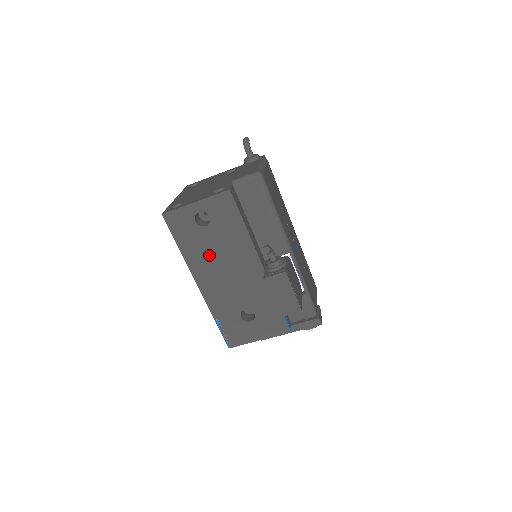
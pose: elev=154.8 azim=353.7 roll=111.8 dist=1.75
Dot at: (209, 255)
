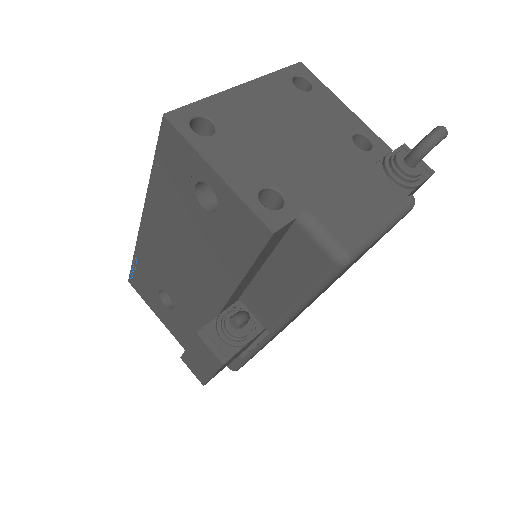
Dot at: (178, 225)
